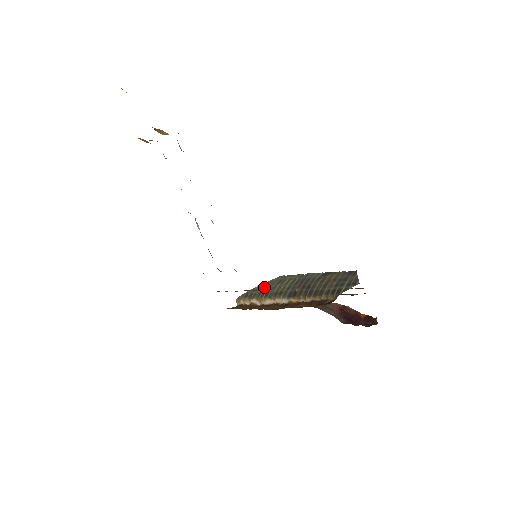
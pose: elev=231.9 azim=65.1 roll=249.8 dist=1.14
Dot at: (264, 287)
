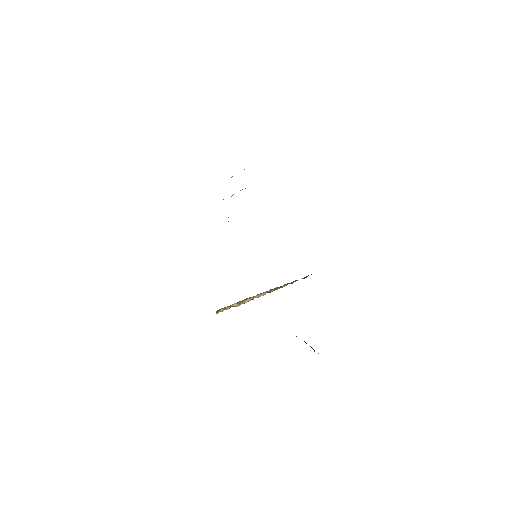
Dot at: occluded
